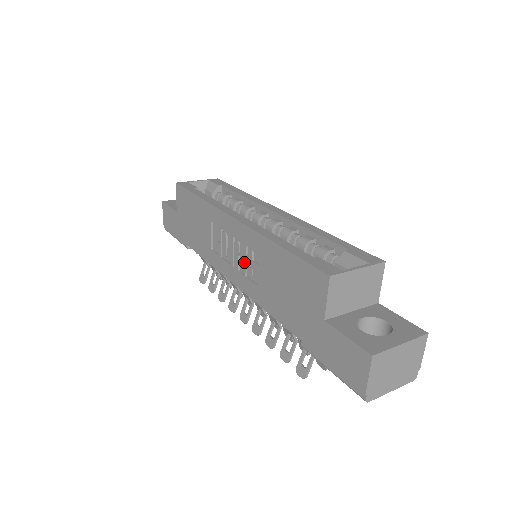
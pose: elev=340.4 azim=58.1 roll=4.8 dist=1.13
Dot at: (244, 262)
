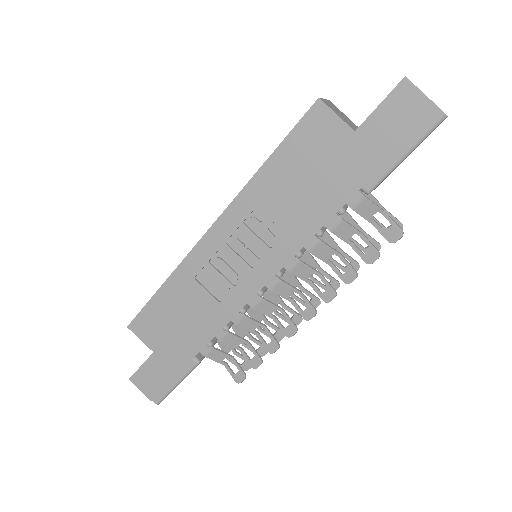
Dot at: (256, 240)
